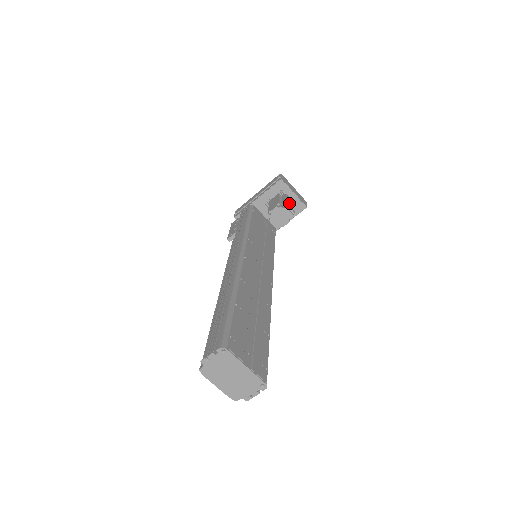
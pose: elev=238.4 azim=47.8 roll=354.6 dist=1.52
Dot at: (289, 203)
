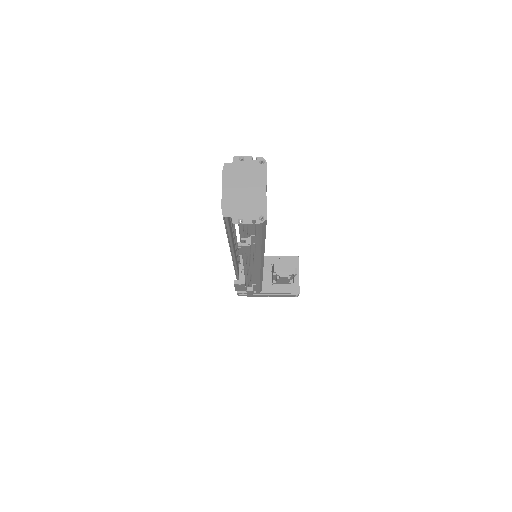
Dot at: occluded
